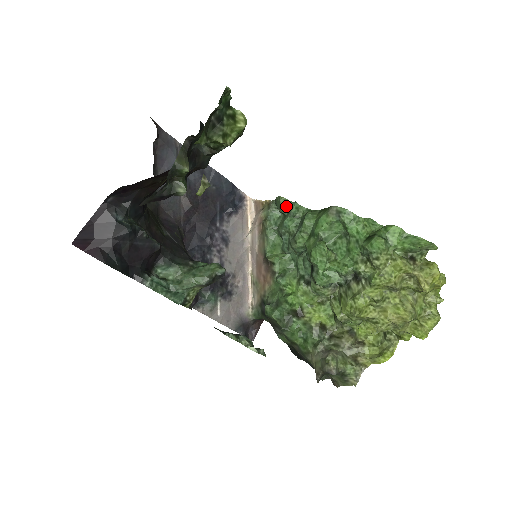
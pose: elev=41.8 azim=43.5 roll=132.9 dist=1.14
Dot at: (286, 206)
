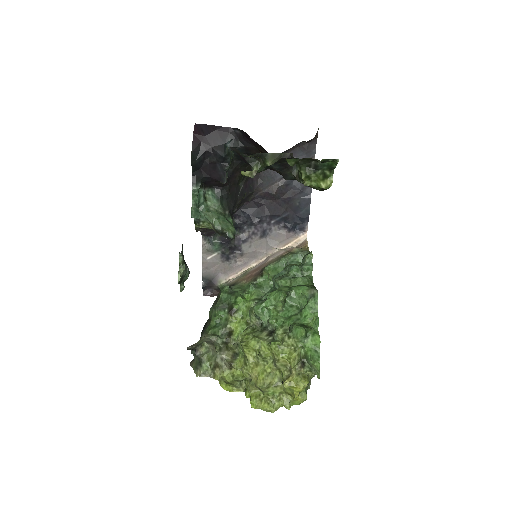
Dot at: (307, 260)
